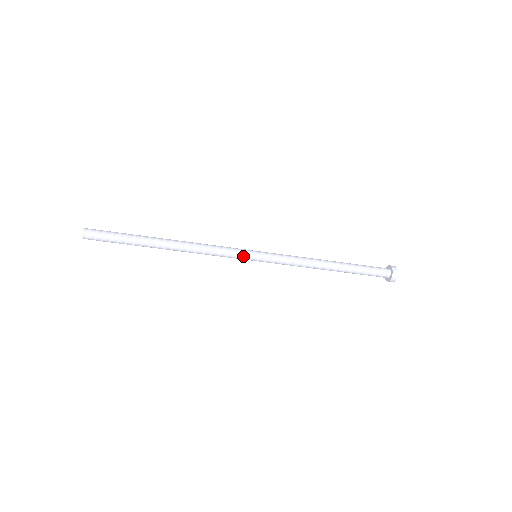
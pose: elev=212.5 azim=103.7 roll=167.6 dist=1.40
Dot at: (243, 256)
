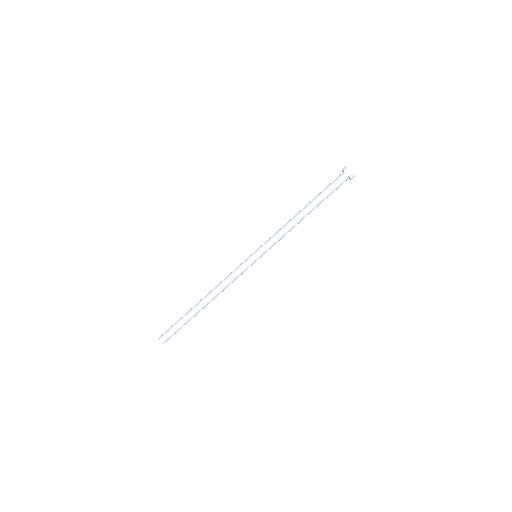
Dot at: (248, 264)
